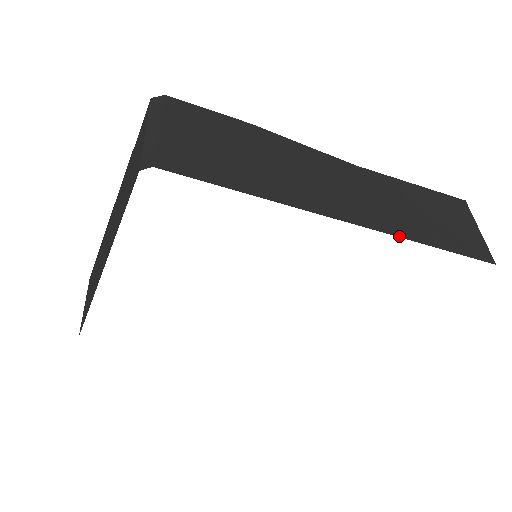
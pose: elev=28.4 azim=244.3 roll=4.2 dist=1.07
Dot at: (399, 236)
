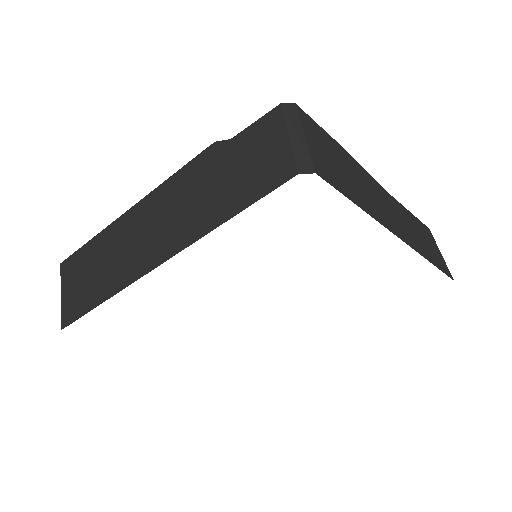
Dot at: (420, 254)
